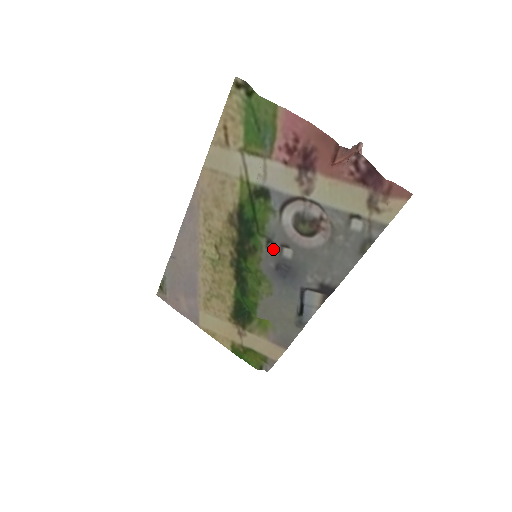
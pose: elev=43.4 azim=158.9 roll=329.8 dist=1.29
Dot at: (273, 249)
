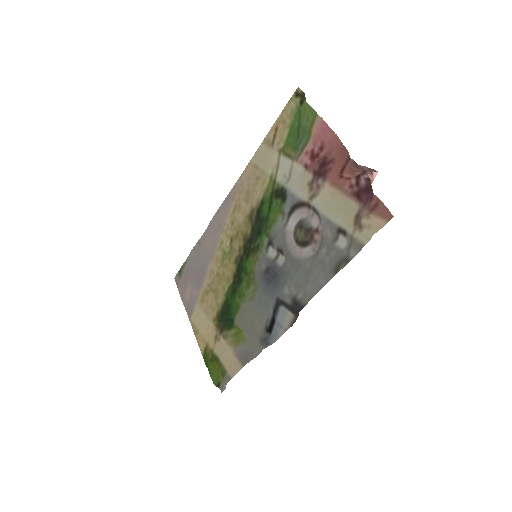
Dot at: (272, 254)
